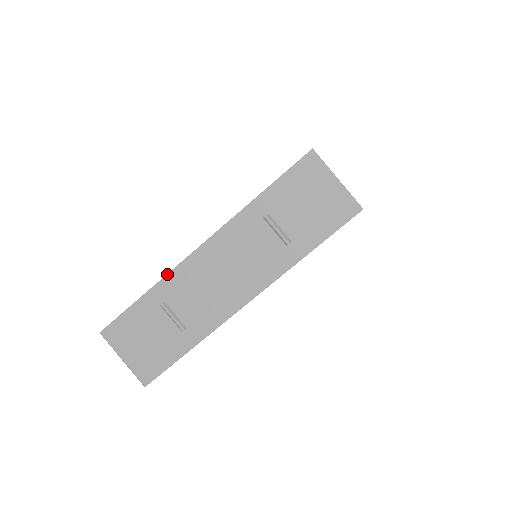
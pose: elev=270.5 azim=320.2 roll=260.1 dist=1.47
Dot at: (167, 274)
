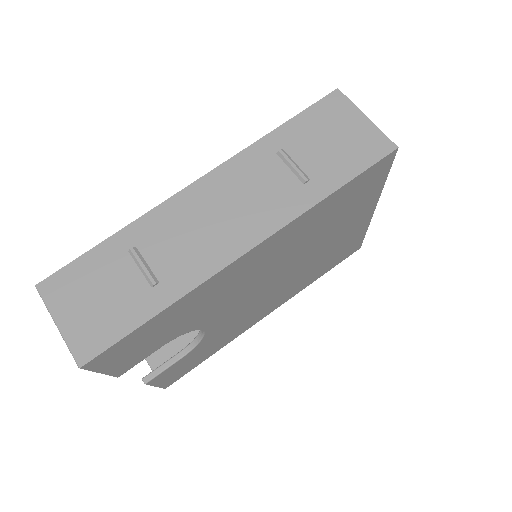
Dot at: (146, 213)
